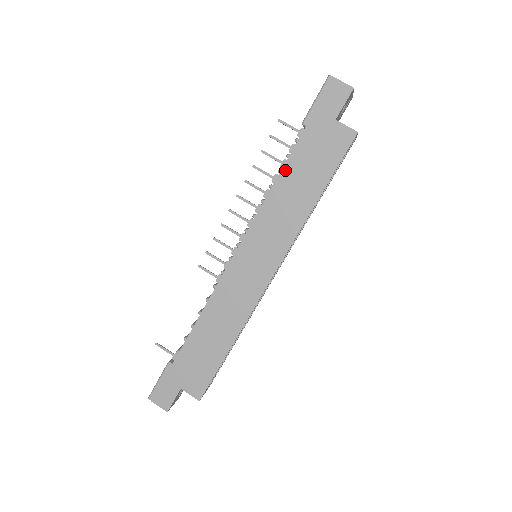
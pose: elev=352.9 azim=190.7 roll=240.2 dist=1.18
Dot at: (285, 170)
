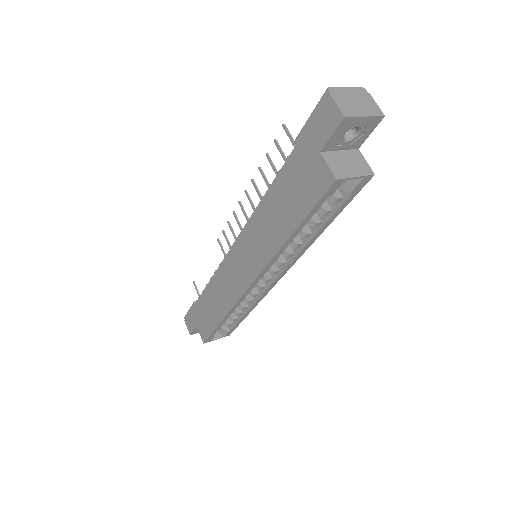
Dot at: (272, 188)
